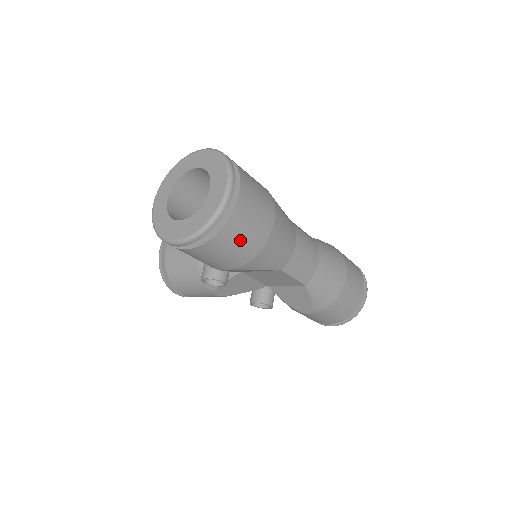
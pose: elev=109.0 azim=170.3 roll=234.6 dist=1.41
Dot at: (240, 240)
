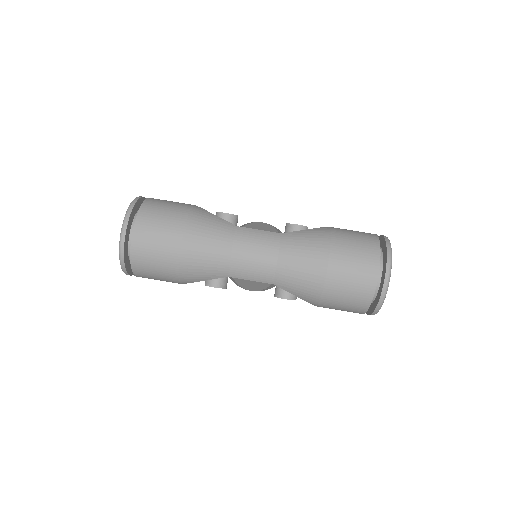
Dot at: (154, 267)
